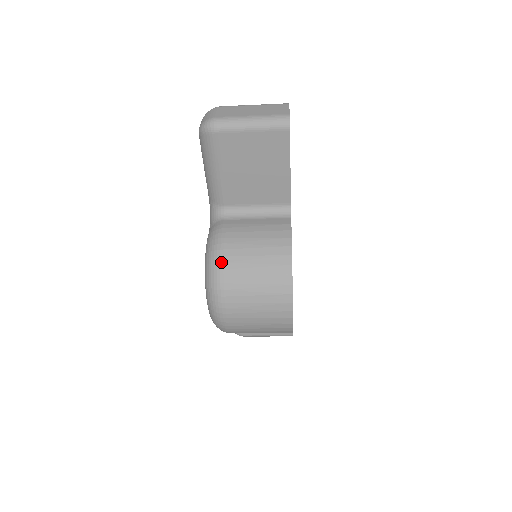
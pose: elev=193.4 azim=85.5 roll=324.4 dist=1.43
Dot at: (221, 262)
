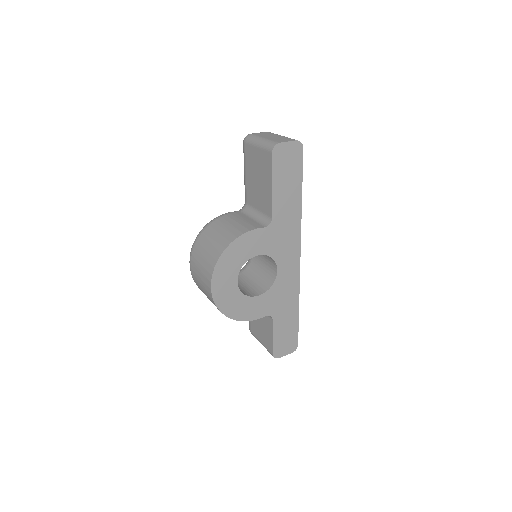
Dot at: (205, 228)
